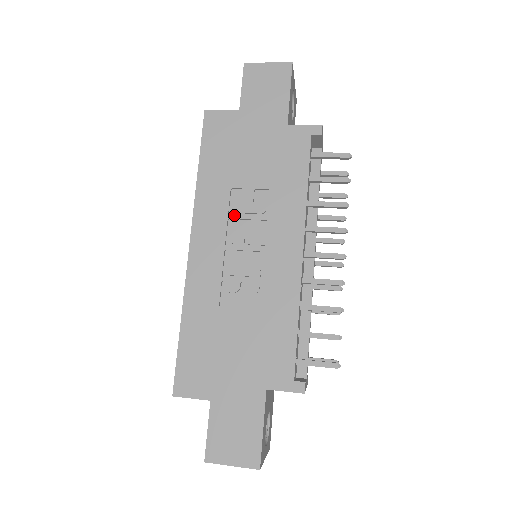
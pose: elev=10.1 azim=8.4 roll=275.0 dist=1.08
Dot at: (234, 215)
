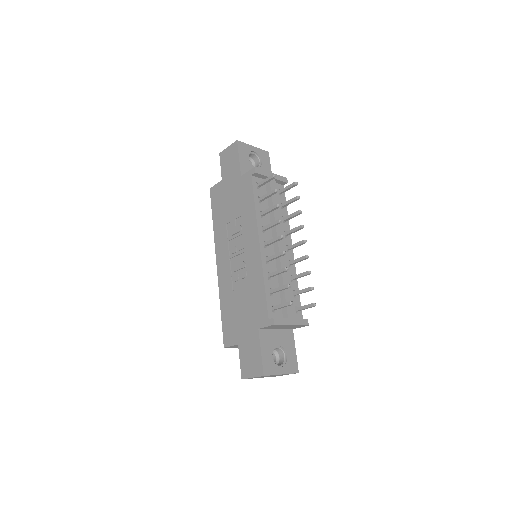
Dot at: (230, 238)
